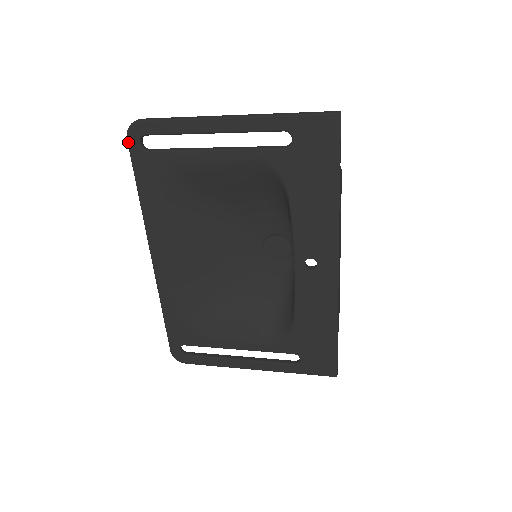
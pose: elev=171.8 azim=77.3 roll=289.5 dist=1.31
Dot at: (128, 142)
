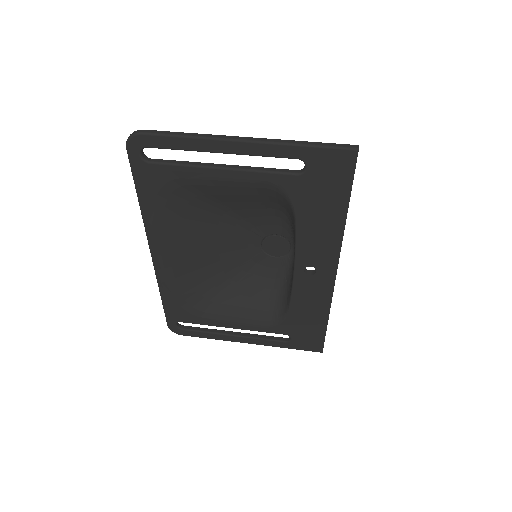
Dot at: (128, 152)
